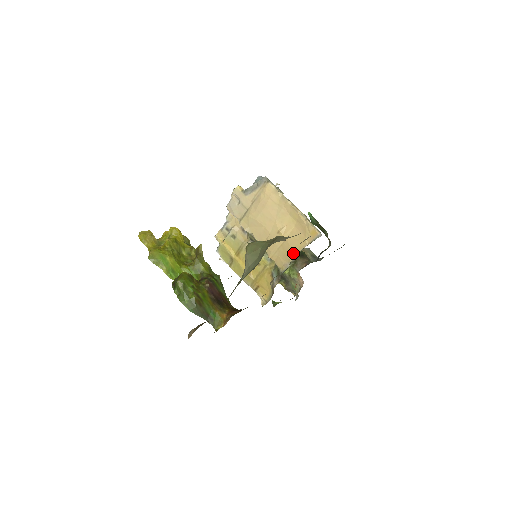
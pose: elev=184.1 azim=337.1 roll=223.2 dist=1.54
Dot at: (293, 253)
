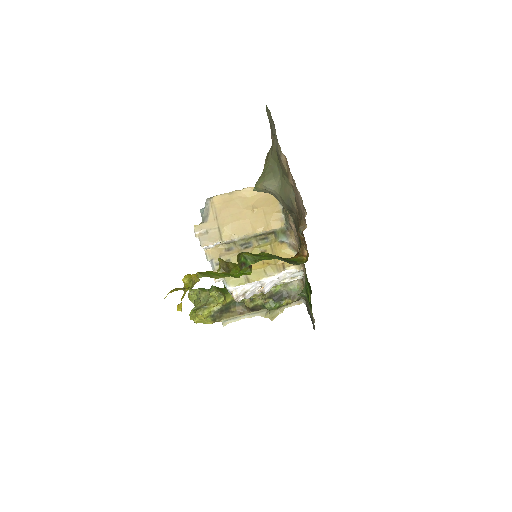
Dot at: (277, 207)
